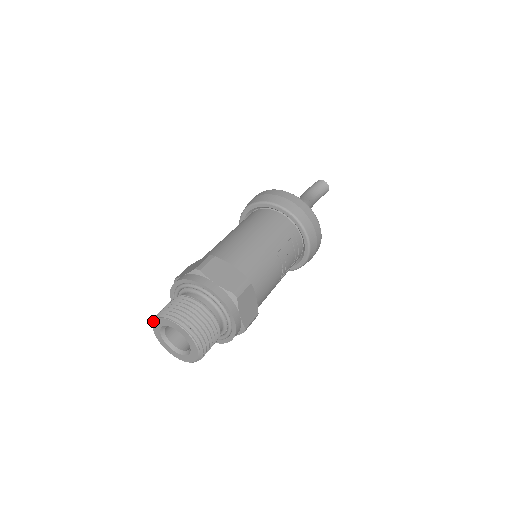
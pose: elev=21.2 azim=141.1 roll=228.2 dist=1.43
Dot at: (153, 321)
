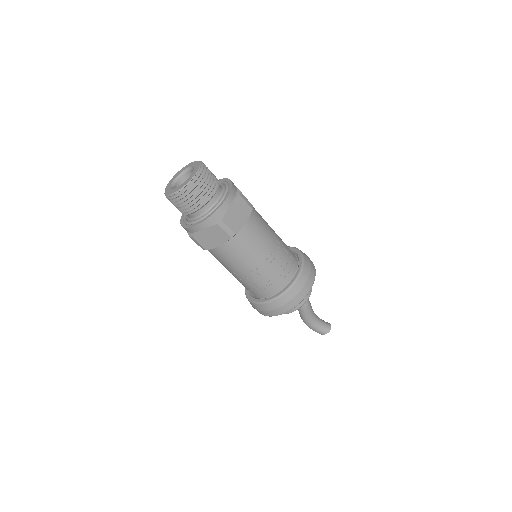
Dot at: (181, 169)
